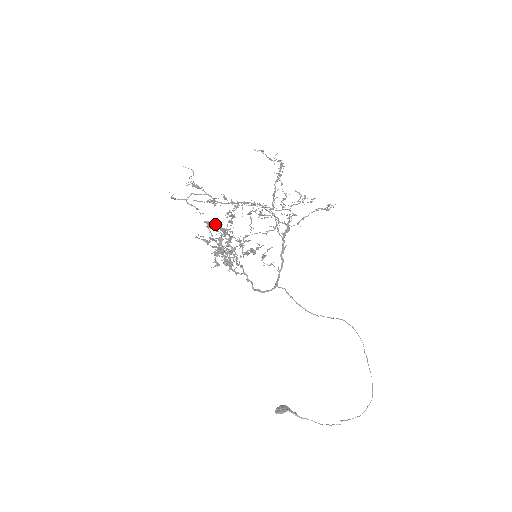
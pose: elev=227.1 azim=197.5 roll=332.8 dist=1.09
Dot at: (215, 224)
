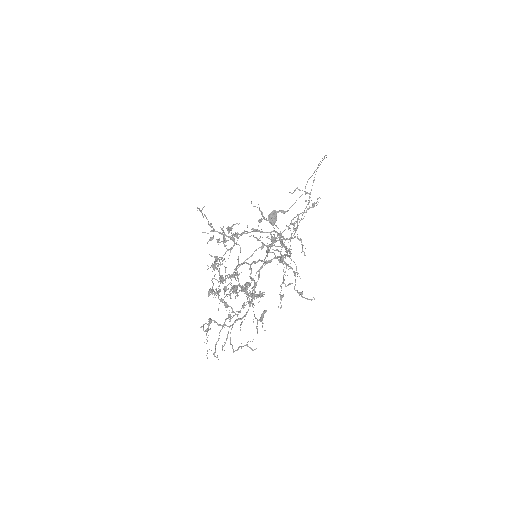
Dot at: occluded
